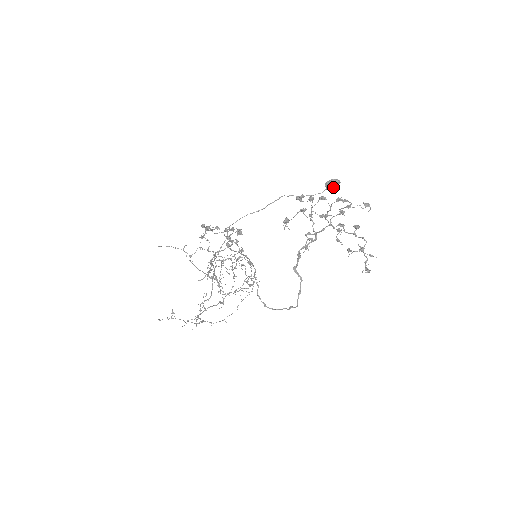
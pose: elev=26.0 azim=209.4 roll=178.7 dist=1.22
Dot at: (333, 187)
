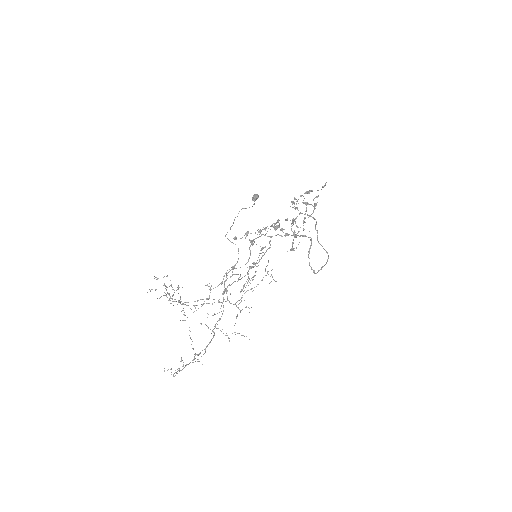
Dot at: (255, 200)
